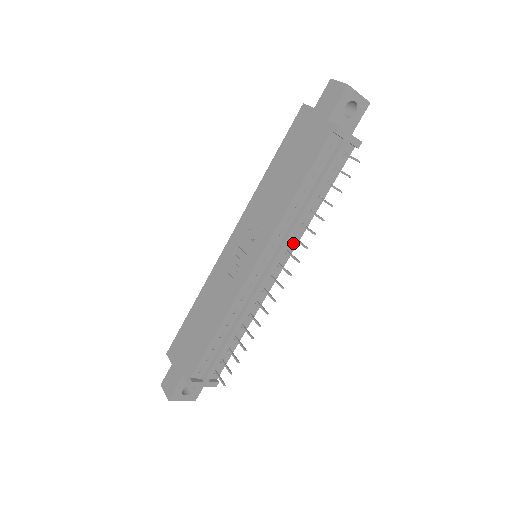
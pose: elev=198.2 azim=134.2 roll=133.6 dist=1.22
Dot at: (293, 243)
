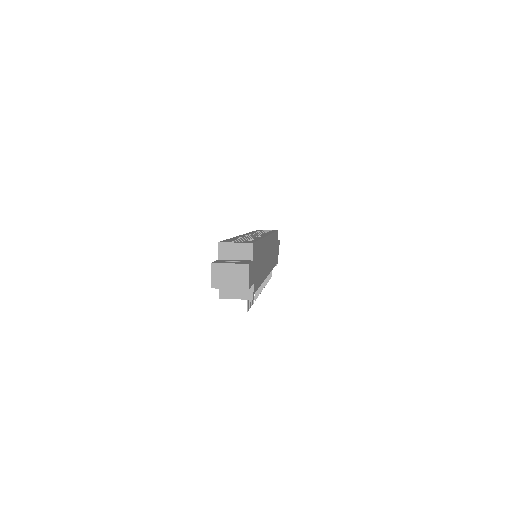
Dot at: occluded
